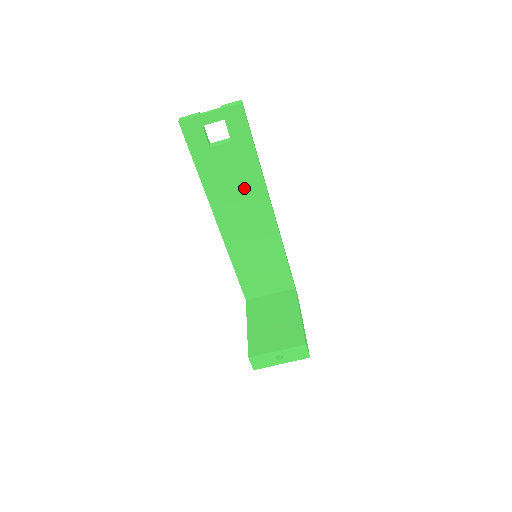
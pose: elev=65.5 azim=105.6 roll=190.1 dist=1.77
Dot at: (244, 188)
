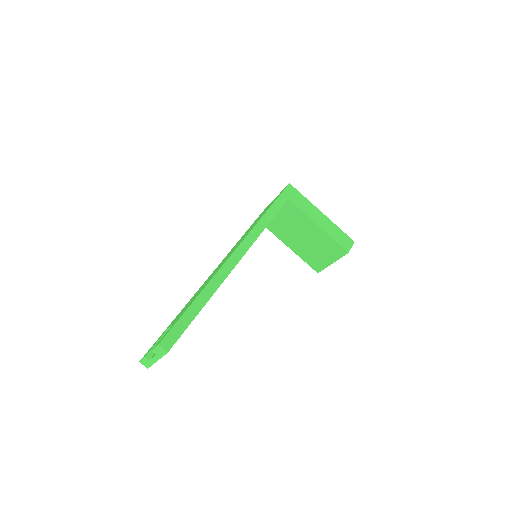
Dot at: occluded
